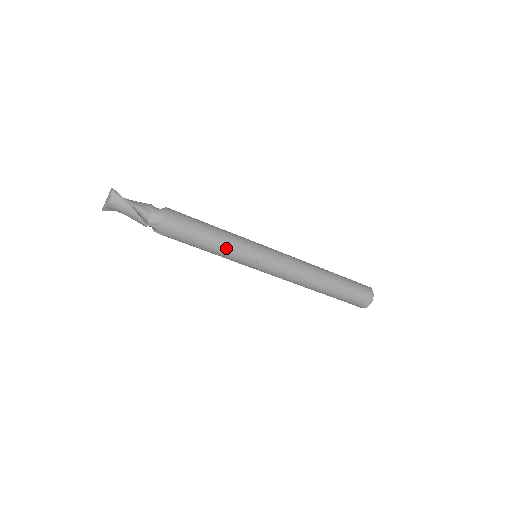
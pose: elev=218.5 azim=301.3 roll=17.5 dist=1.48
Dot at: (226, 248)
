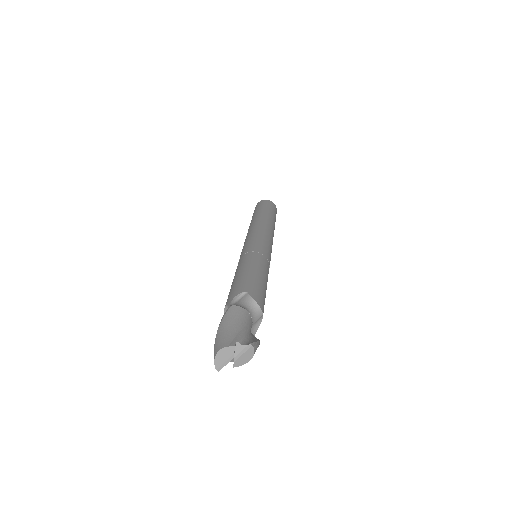
Dot at: occluded
